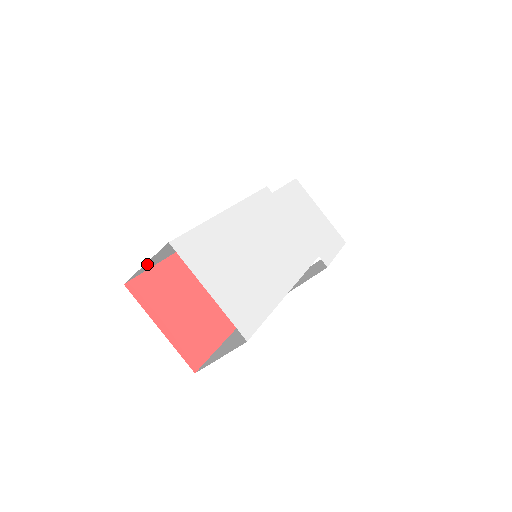
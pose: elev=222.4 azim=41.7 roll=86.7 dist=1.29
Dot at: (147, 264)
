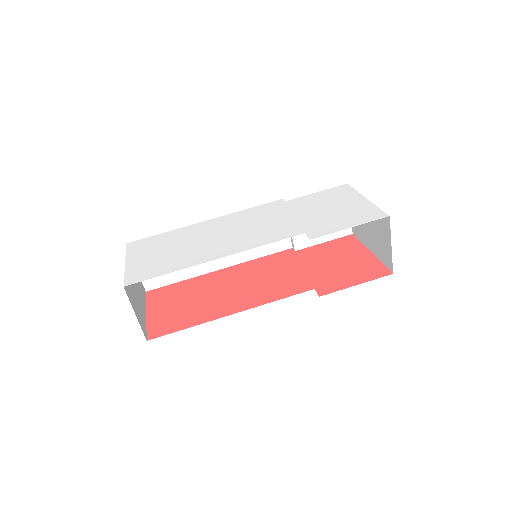
Dot at: occluded
